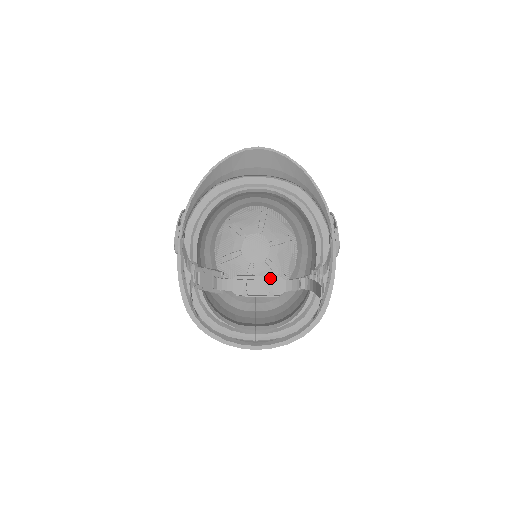
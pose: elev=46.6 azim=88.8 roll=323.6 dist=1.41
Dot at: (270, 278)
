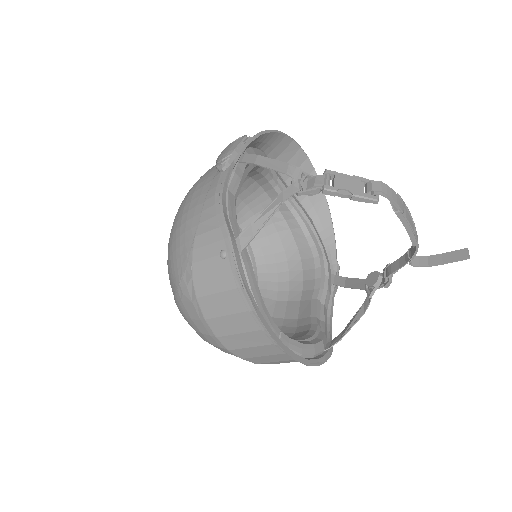
Dot at: occluded
